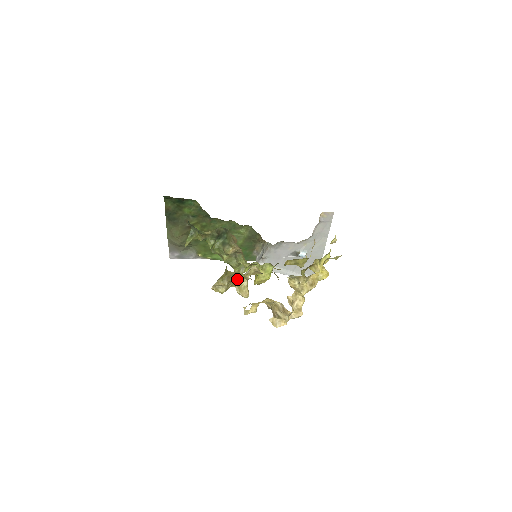
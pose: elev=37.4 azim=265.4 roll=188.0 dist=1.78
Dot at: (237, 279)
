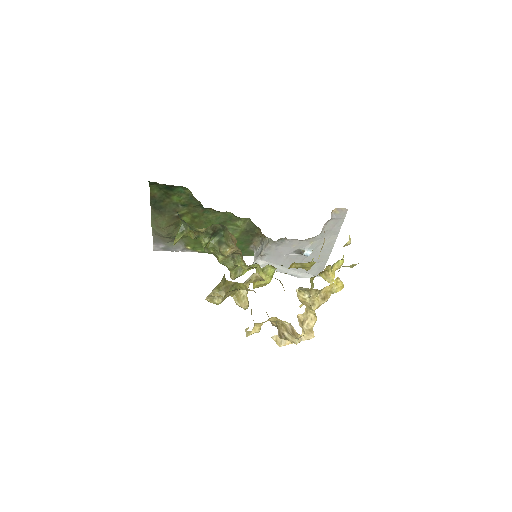
Dot at: (236, 289)
